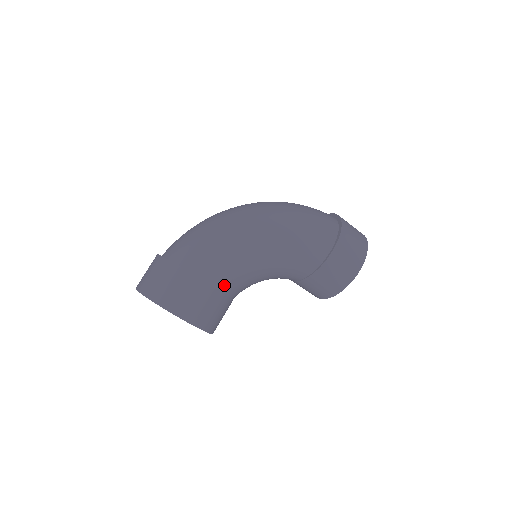
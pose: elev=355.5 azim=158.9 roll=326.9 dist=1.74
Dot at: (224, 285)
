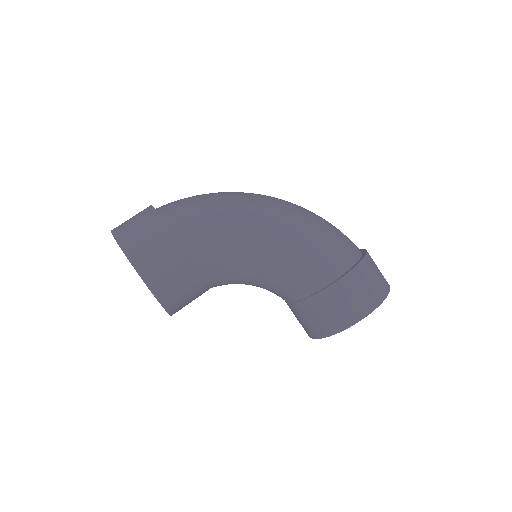
Dot at: (201, 259)
